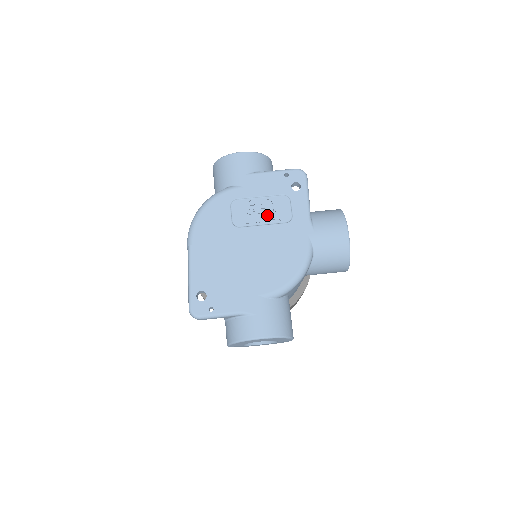
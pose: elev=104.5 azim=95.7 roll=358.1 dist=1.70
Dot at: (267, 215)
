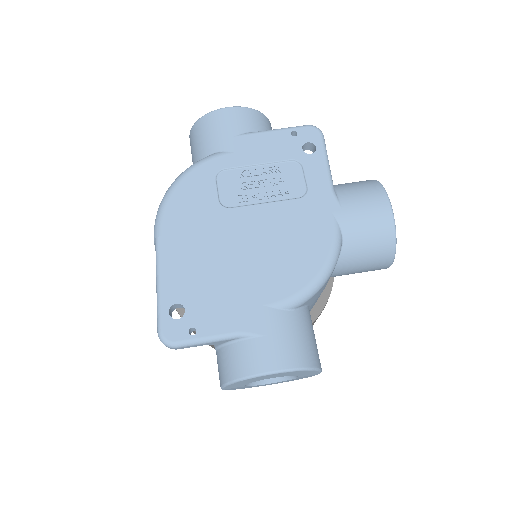
Dot at: (270, 189)
